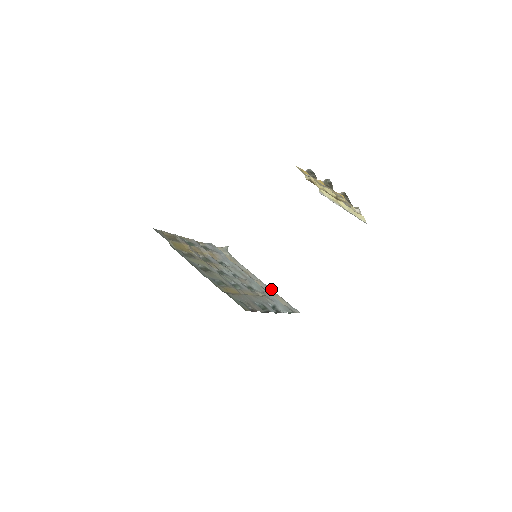
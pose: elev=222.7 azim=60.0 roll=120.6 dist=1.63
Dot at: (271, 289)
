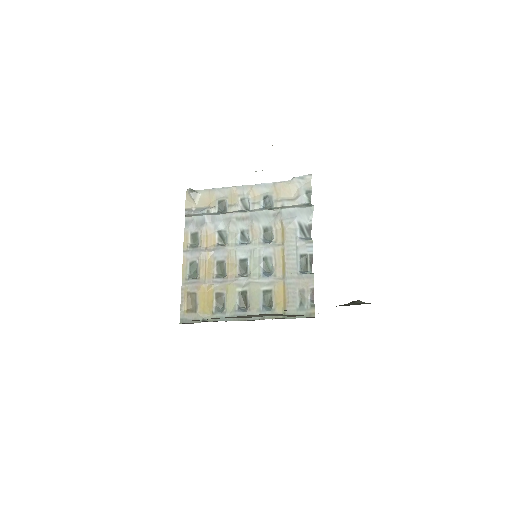
Dot at: (267, 183)
